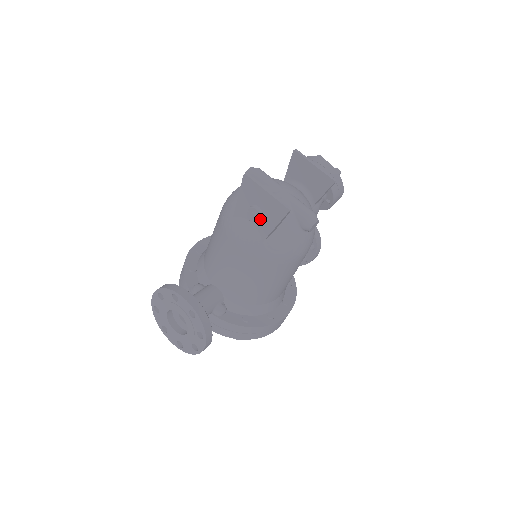
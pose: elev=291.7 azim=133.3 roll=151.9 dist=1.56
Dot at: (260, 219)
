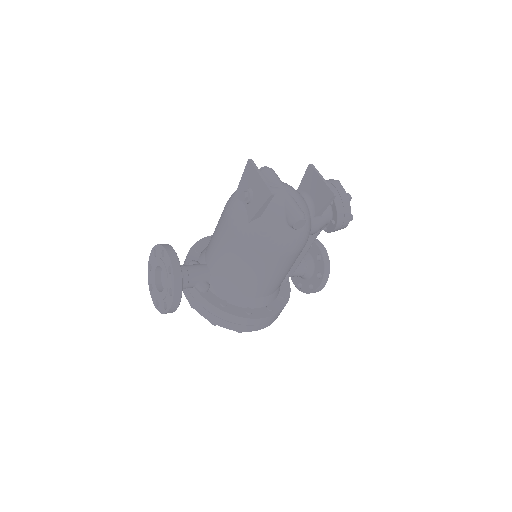
Dot at: (250, 201)
